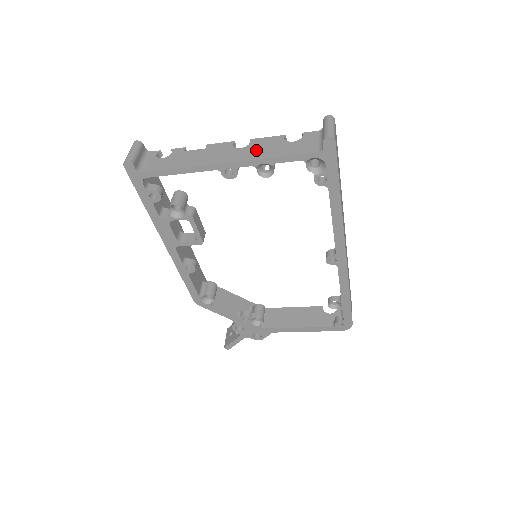
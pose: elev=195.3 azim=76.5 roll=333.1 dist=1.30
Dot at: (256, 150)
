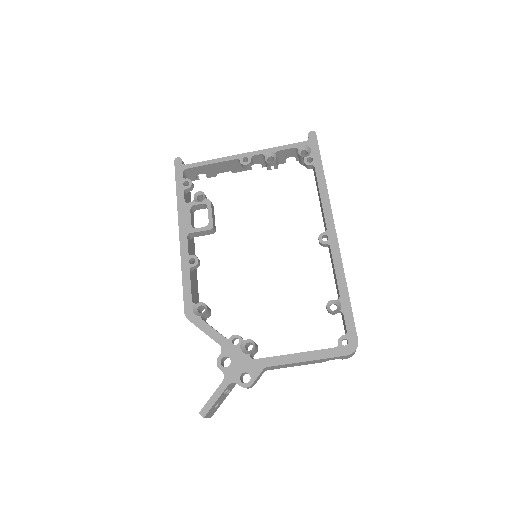
Dot at: occluded
